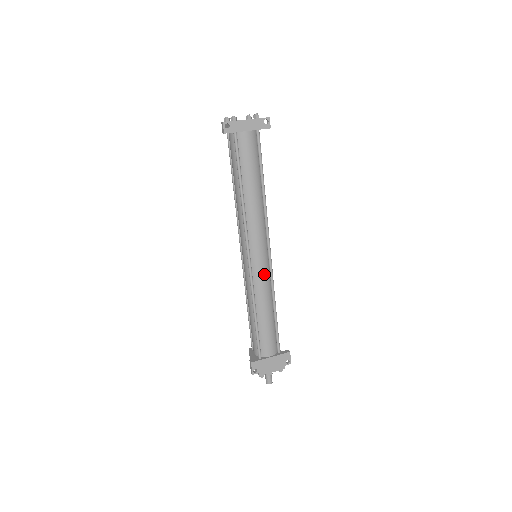
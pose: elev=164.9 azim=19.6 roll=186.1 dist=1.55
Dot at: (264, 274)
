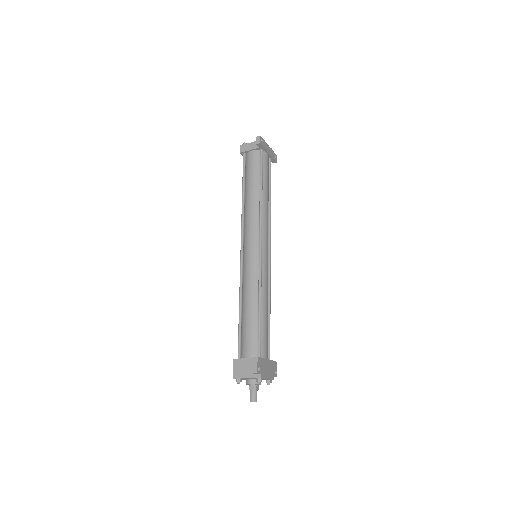
Dot at: (267, 270)
